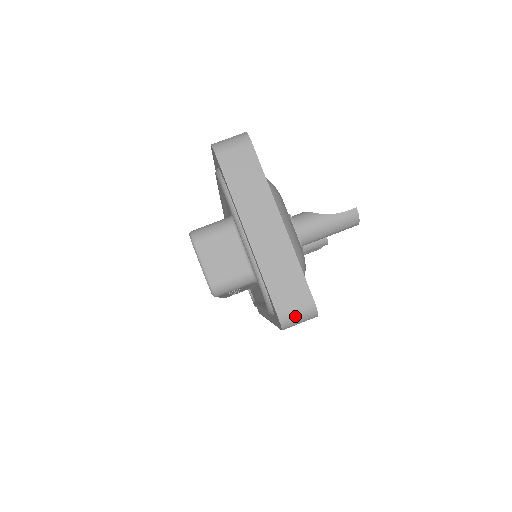
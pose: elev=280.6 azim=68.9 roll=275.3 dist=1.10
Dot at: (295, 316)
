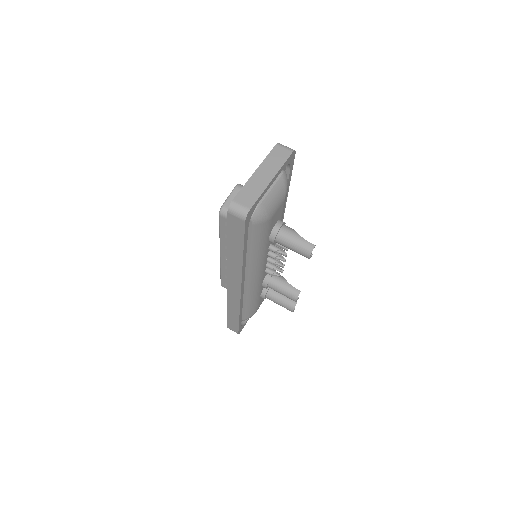
Dot at: (238, 208)
